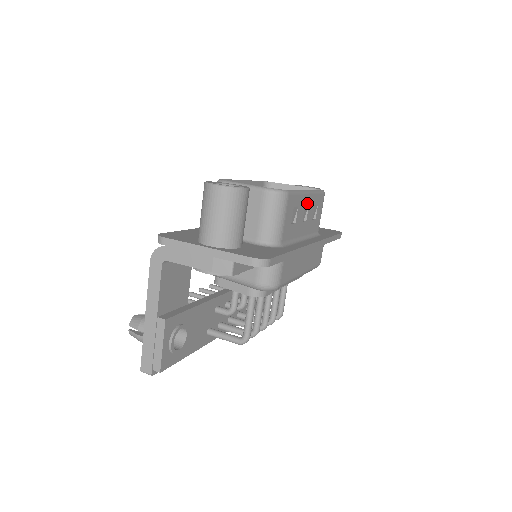
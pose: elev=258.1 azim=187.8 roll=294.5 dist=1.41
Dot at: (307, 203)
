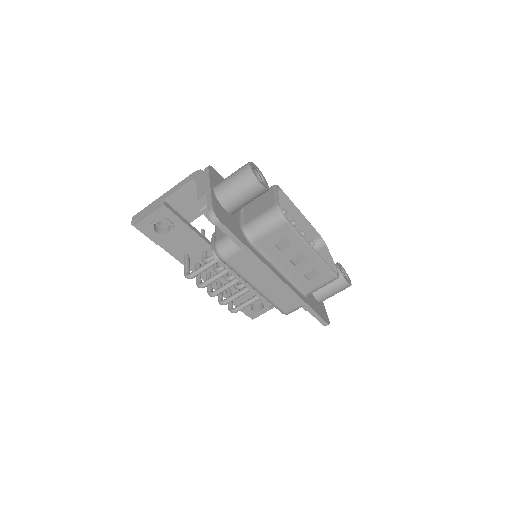
Dot at: (306, 256)
